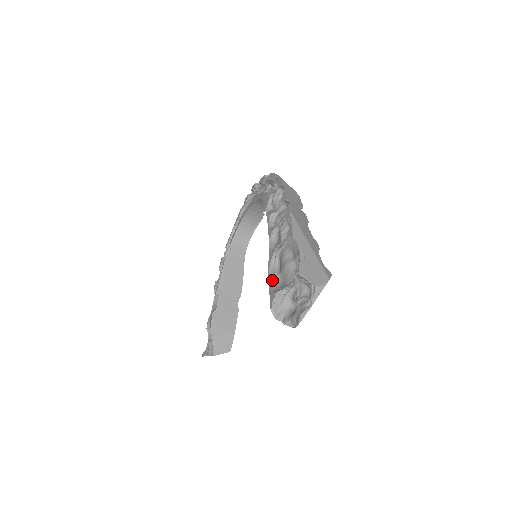
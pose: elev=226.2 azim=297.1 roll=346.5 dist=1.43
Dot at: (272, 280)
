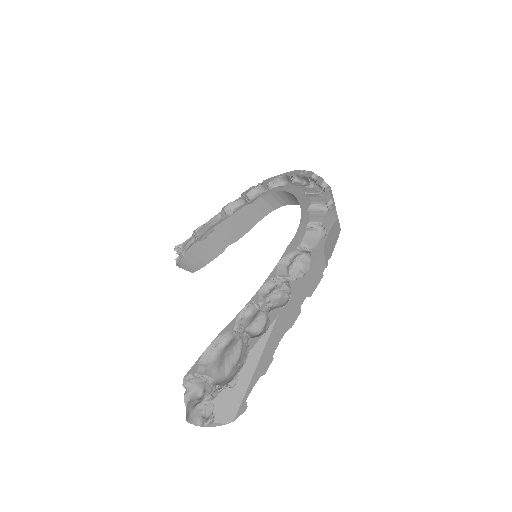
Dot at: (212, 347)
